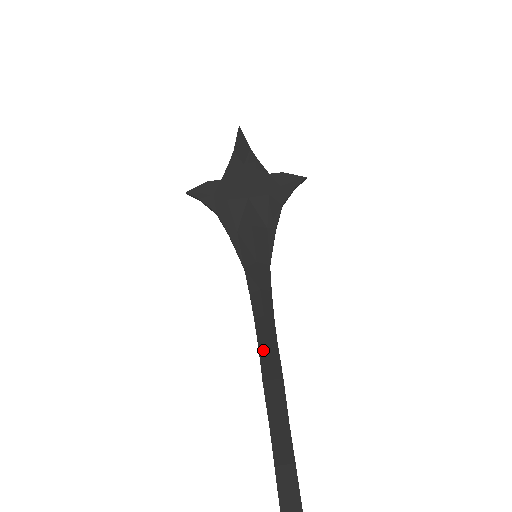
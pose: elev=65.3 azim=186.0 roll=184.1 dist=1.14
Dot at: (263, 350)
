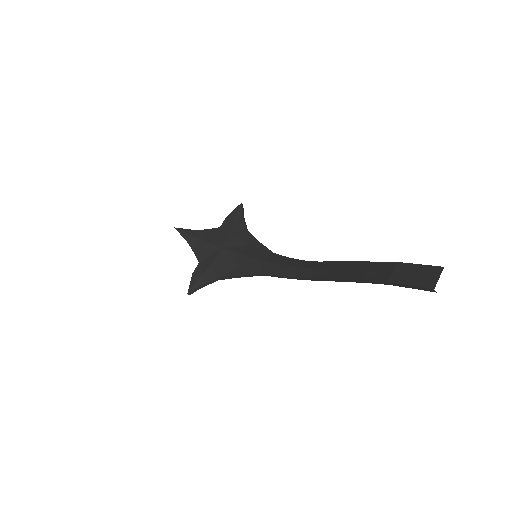
Dot at: (315, 274)
